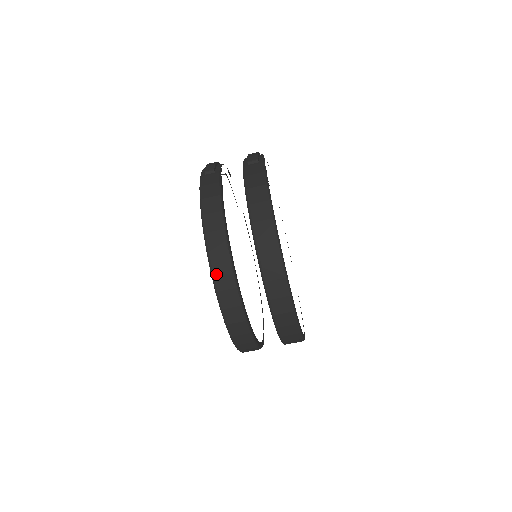
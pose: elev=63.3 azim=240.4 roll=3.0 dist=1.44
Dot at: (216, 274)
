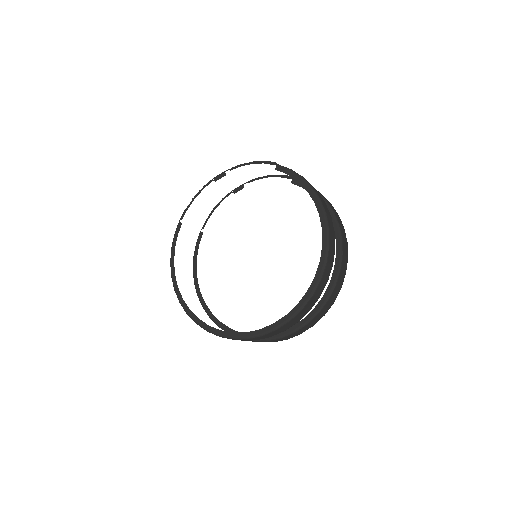
Dot at: (330, 231)
